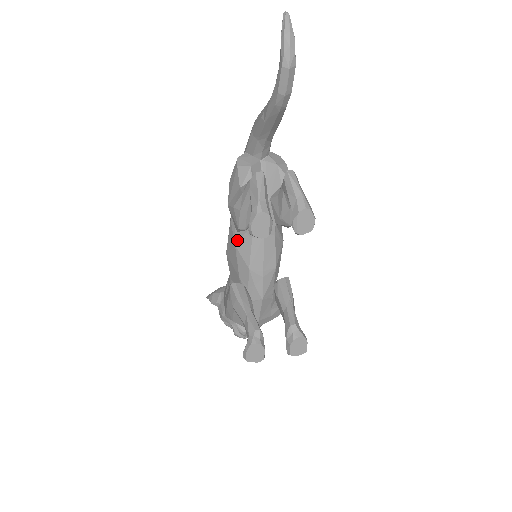
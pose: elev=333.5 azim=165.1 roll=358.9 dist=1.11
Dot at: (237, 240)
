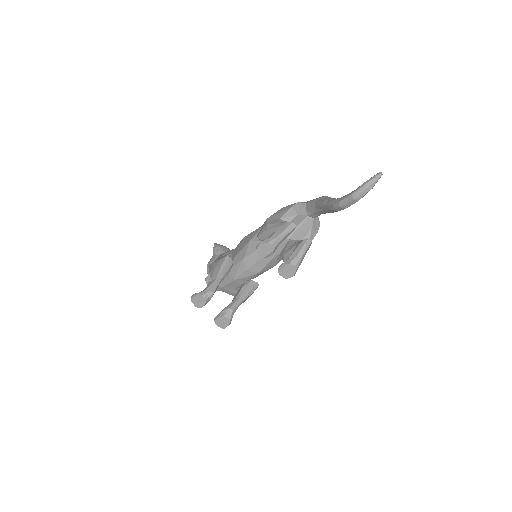
Dot at: (254, 239)
